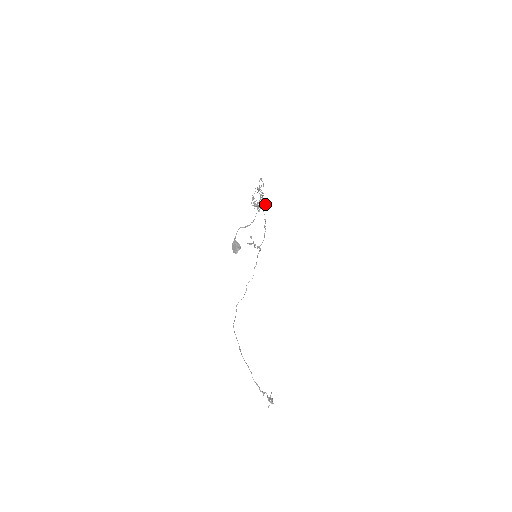
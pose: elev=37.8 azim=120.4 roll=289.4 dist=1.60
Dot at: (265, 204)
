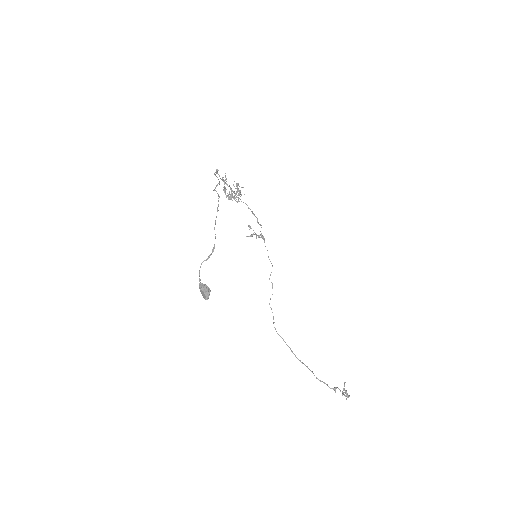
Dot at: (239, 192)
